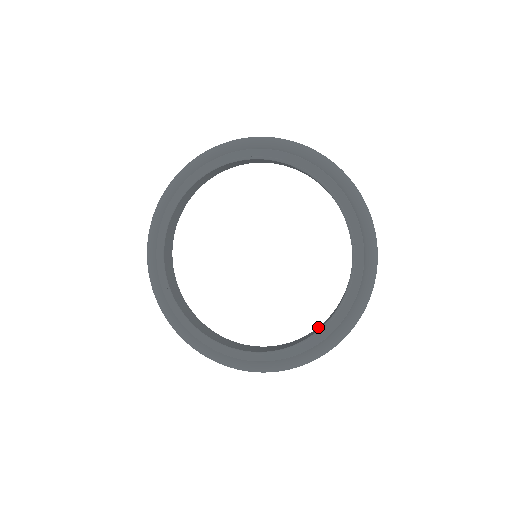
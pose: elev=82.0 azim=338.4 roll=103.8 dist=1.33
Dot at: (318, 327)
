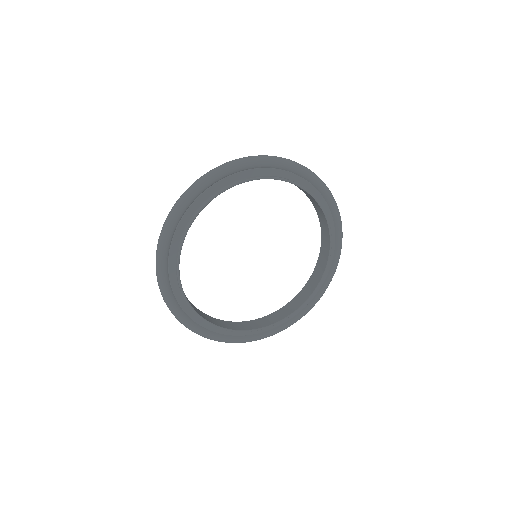
Dot at: (256, 320)
